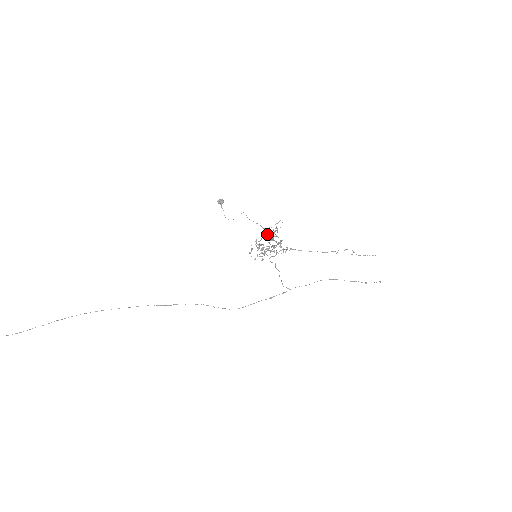
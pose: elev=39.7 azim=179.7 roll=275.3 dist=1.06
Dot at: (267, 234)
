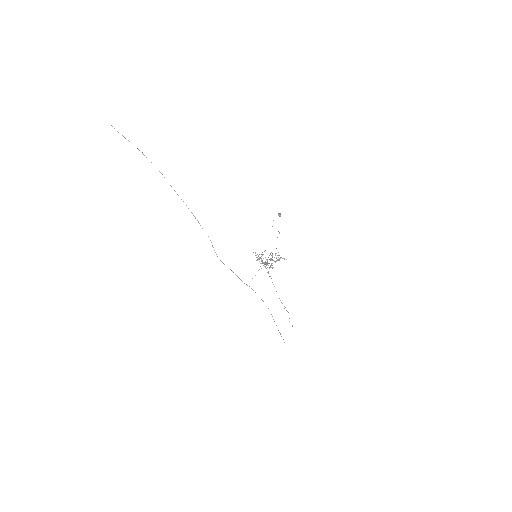
Dot at: (272, 256)
